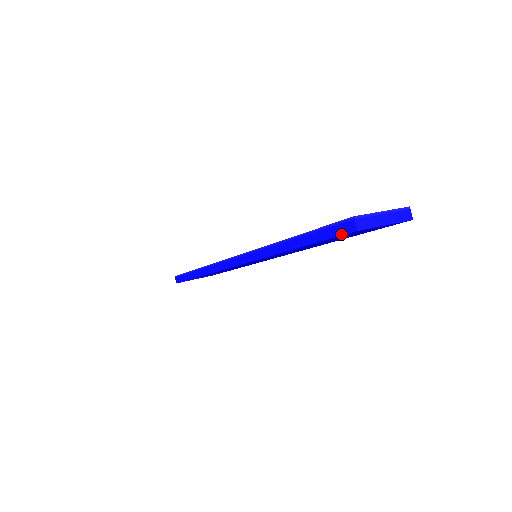
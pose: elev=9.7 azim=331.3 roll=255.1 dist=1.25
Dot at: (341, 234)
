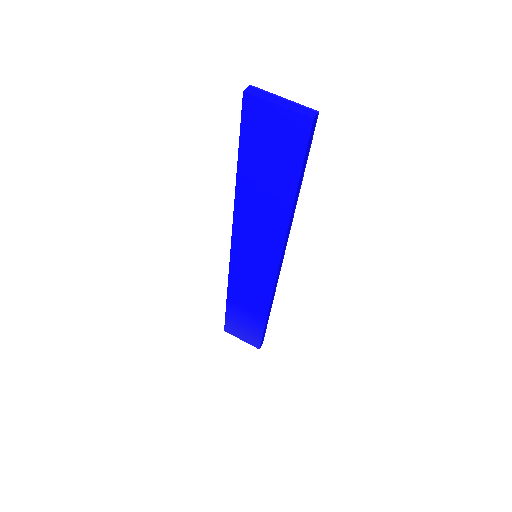
Dot at: (242, 110)
